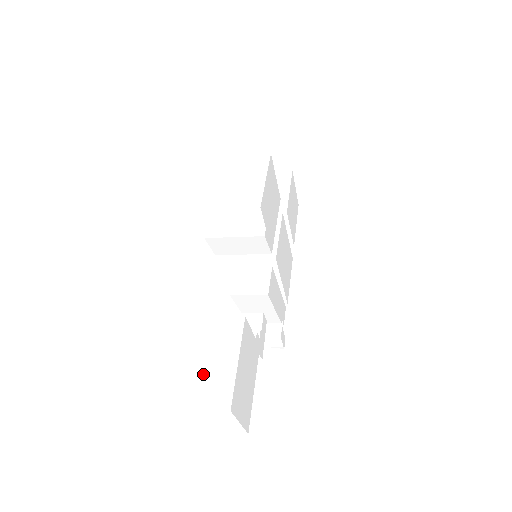
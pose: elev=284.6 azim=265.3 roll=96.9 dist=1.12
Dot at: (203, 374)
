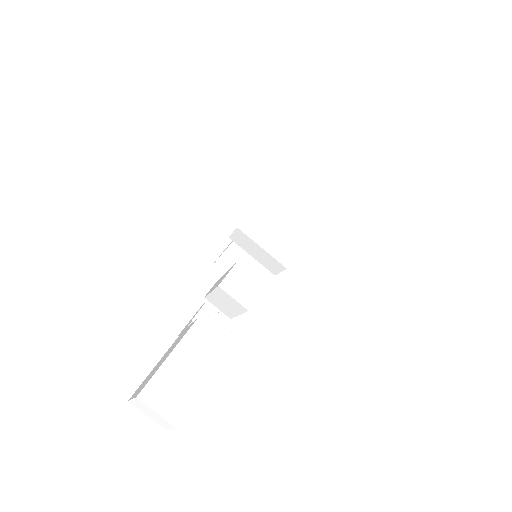
Dot at: (173, 379)
